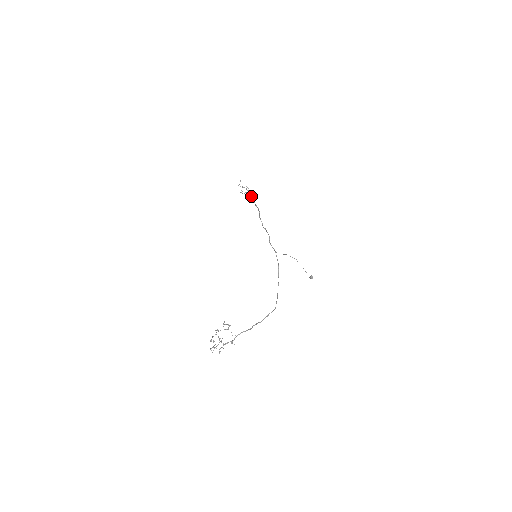
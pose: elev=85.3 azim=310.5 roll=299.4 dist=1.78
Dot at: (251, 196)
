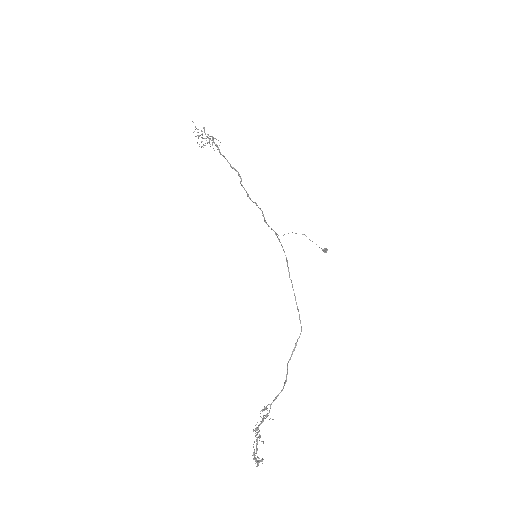
Dot at: occluded
